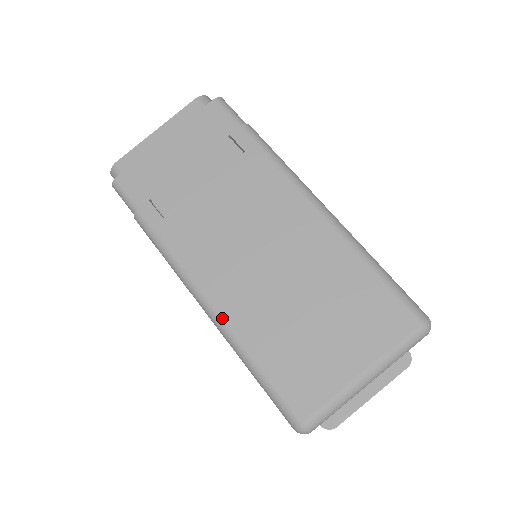
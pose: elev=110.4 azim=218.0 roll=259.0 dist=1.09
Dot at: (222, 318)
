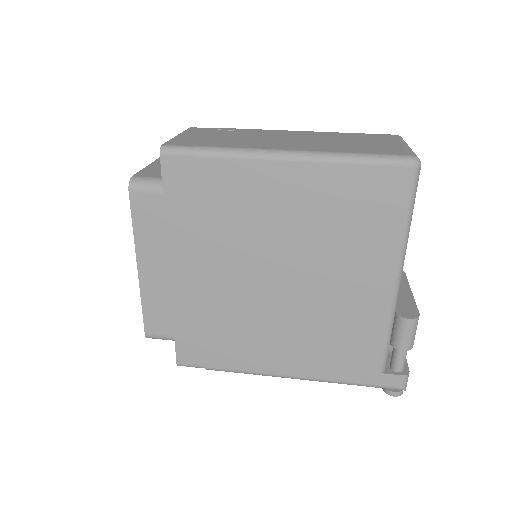
Dot at: (313, 151)
